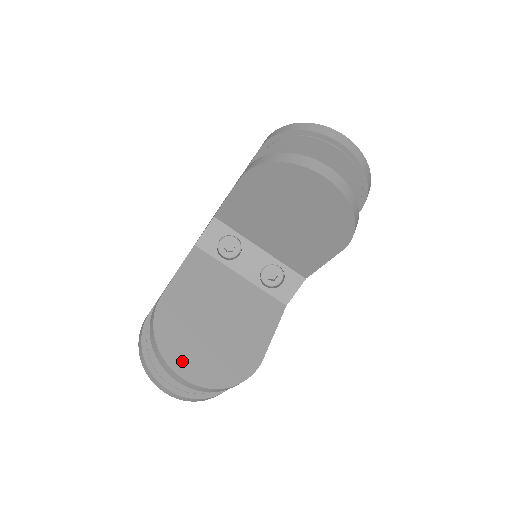
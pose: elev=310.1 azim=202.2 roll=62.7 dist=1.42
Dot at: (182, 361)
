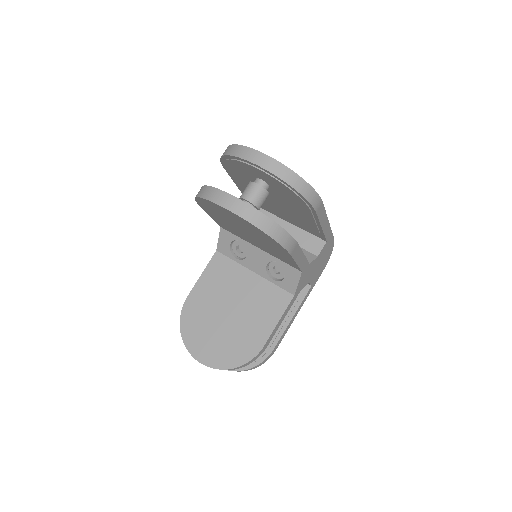
Dot at: (198, 347)
